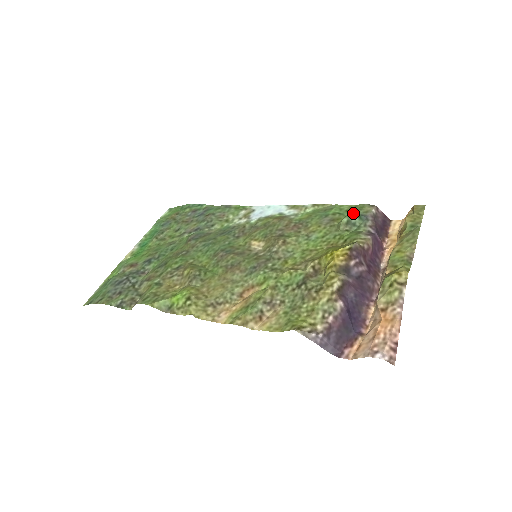
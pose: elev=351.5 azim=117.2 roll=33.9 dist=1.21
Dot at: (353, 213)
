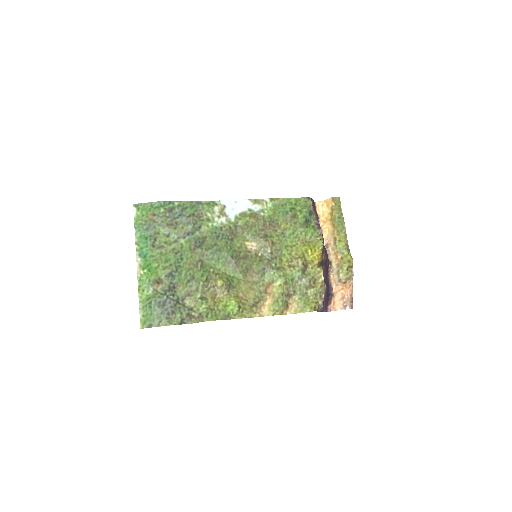
Dot at: (307, 213)
